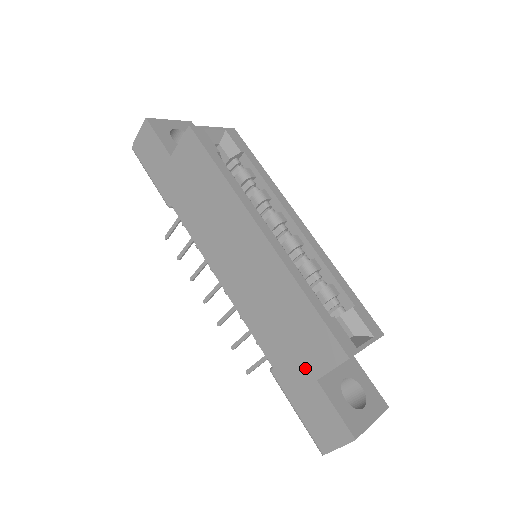
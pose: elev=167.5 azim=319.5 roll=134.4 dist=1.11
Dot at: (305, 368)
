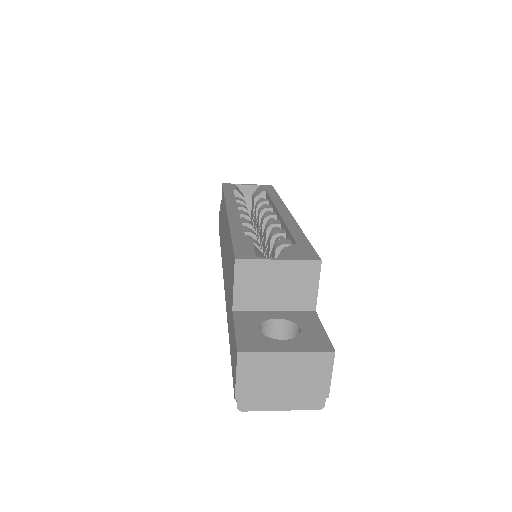
Dot at: (231, 306)
